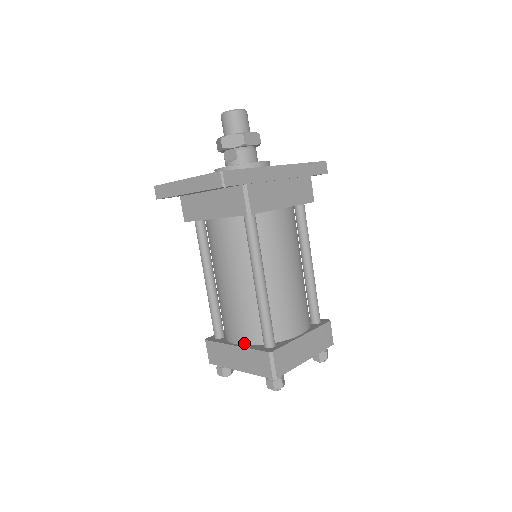
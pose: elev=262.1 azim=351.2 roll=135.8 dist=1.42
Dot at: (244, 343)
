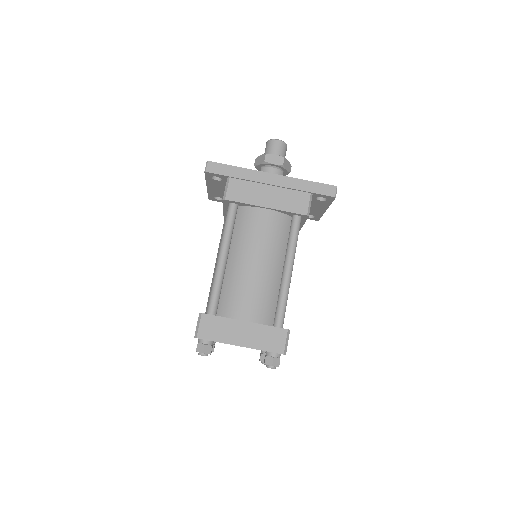
Dot at: occluded
